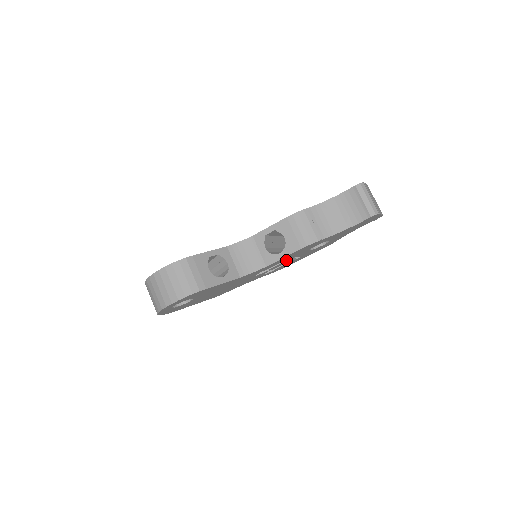
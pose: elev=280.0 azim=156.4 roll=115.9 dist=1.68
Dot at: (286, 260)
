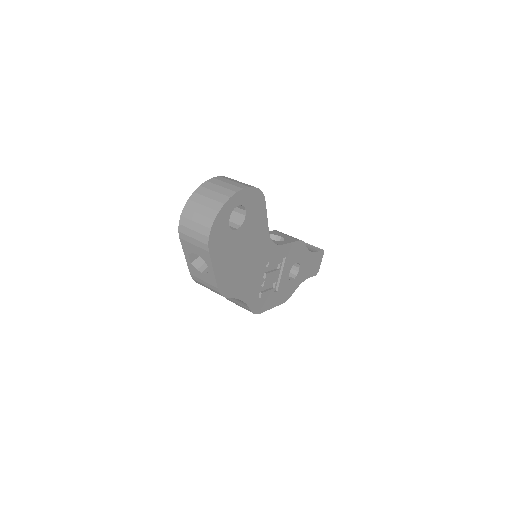
Dot at: (279, 267)
